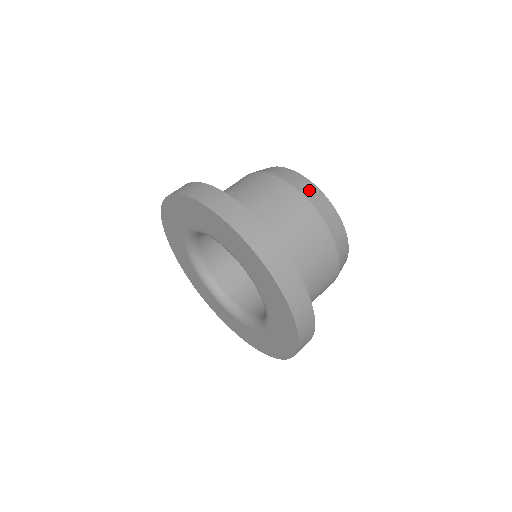
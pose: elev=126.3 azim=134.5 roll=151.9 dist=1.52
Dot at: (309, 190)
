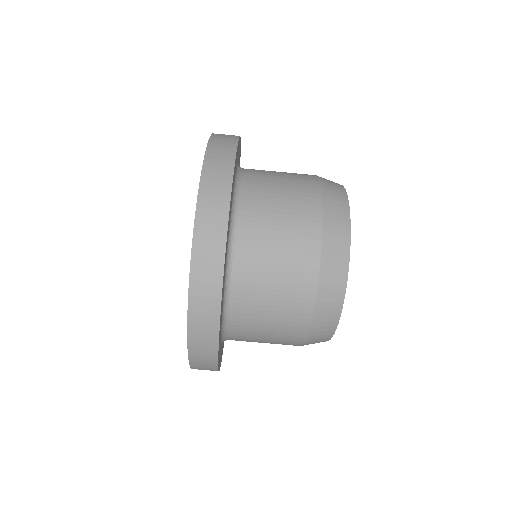
Dot at: (331, 289)
